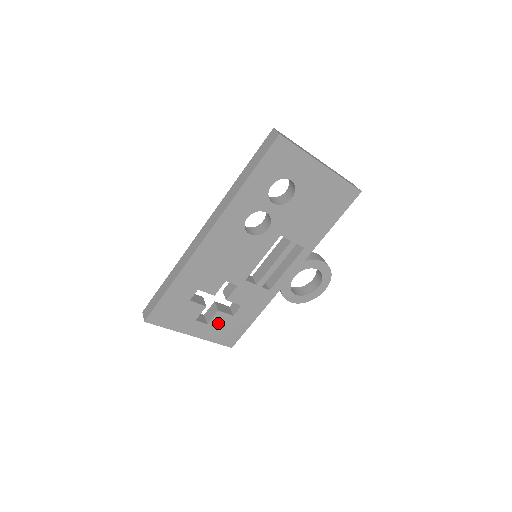
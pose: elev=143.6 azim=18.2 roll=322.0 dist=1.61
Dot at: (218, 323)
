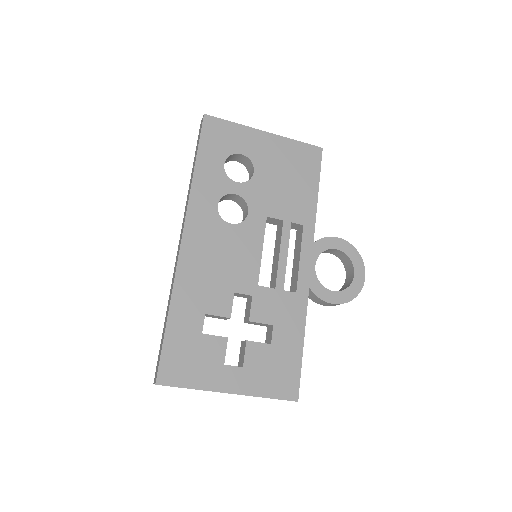
Dot at: (257, 362)
